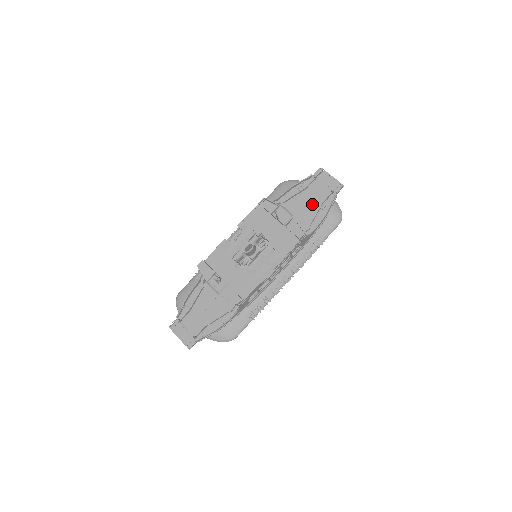
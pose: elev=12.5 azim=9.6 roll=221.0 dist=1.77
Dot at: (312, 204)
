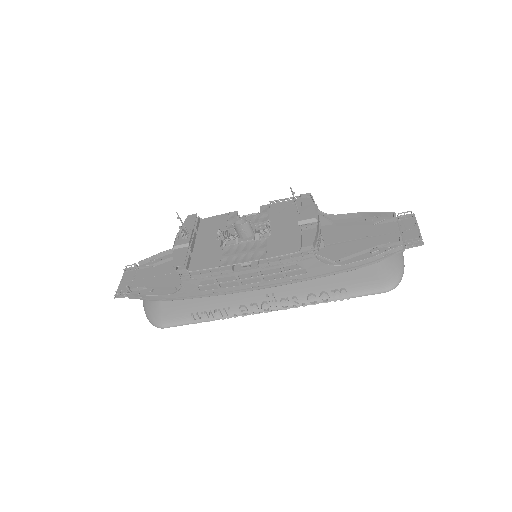
Dot at: (365, 242)
